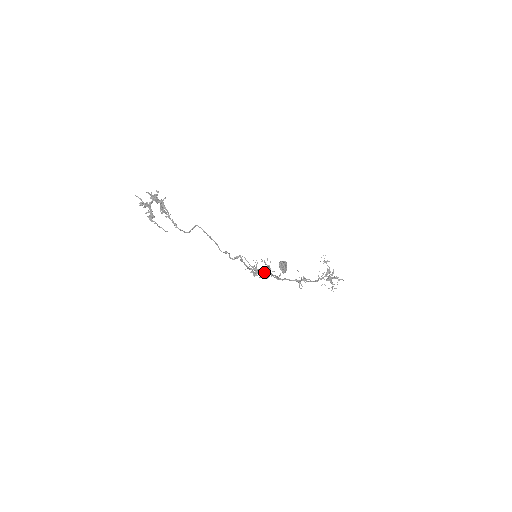
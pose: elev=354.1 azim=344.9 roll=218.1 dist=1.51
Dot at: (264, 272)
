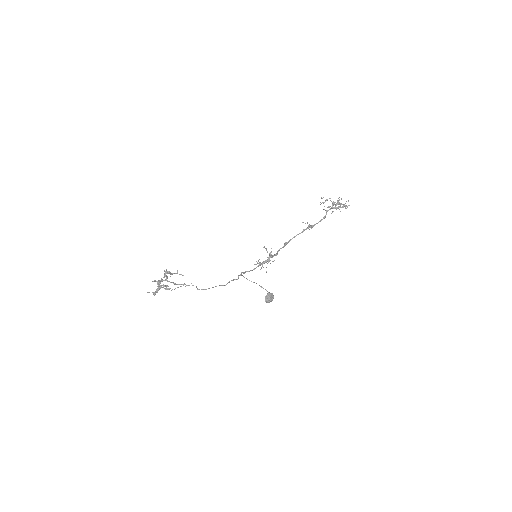
Dot at: (269, 259)
